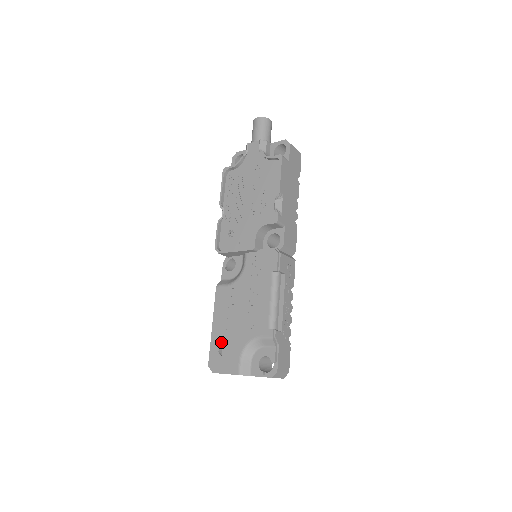
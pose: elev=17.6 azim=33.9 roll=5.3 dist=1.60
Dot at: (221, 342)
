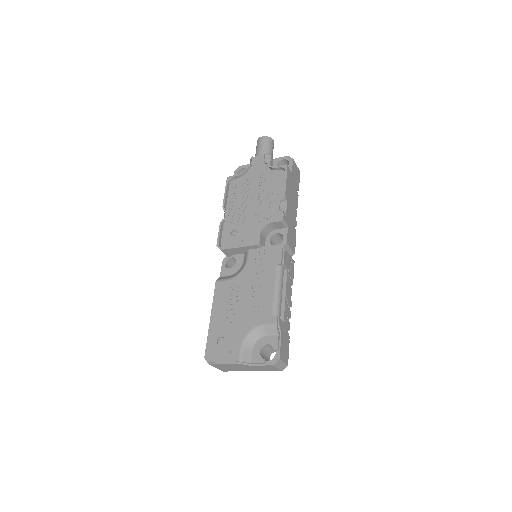
Dot at: (220, 333)
